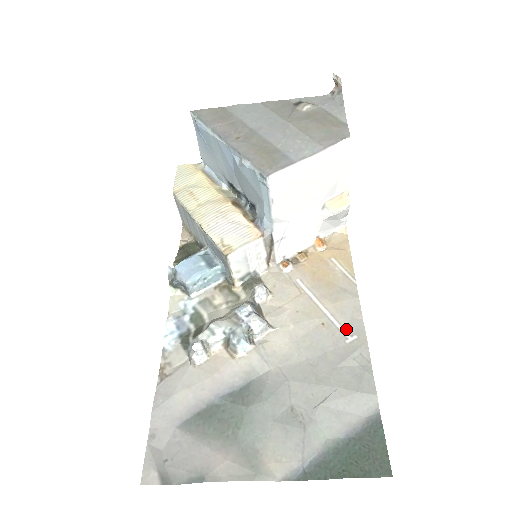
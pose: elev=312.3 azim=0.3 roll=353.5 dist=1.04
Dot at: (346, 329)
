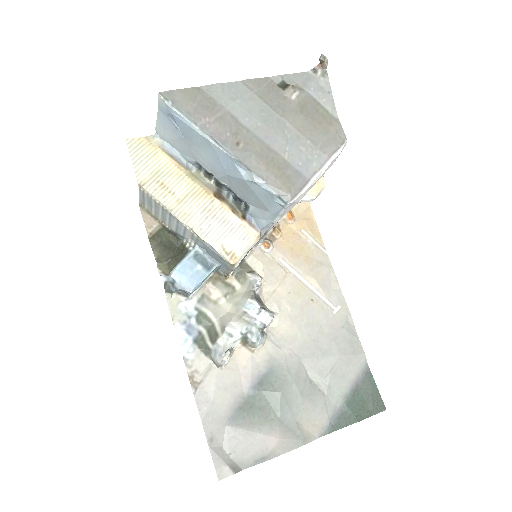
Dot at: (331, 301)
